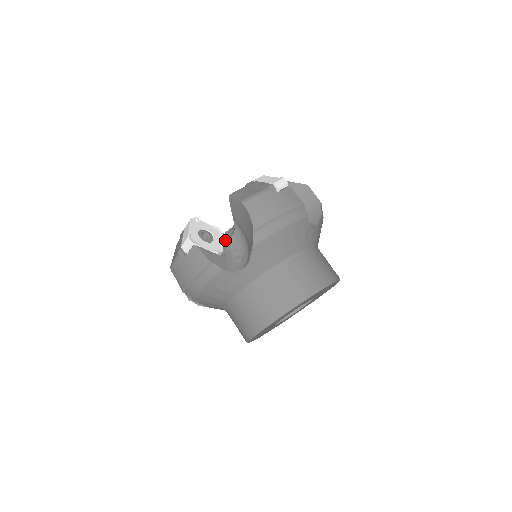
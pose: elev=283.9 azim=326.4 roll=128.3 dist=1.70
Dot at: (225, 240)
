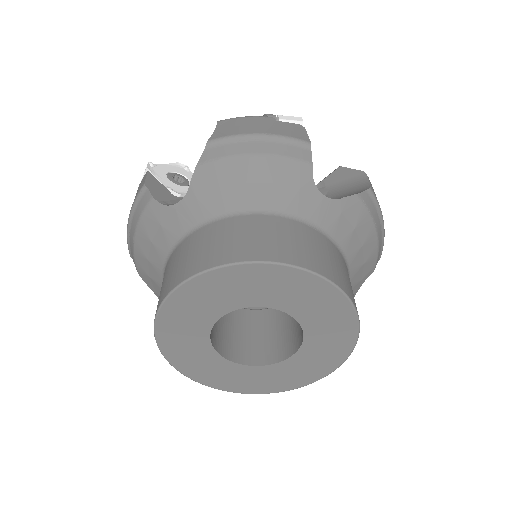
Dot at: occluded
